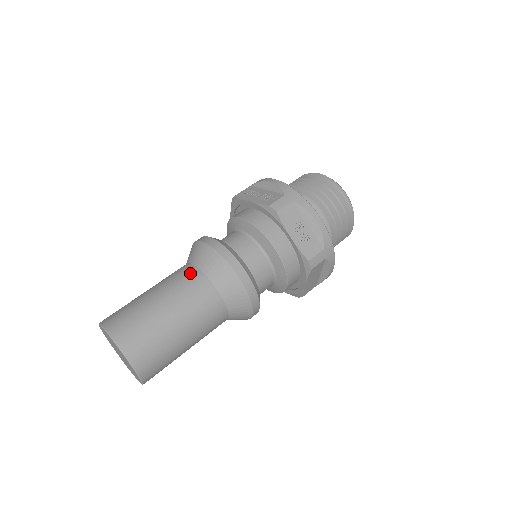
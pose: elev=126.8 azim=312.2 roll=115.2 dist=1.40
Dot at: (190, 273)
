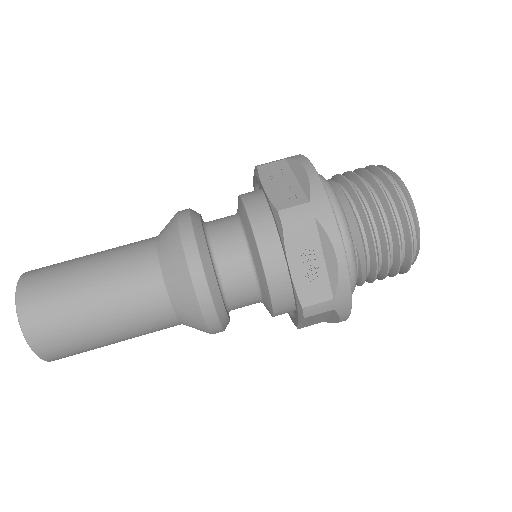
Dot at: (145, 257)
